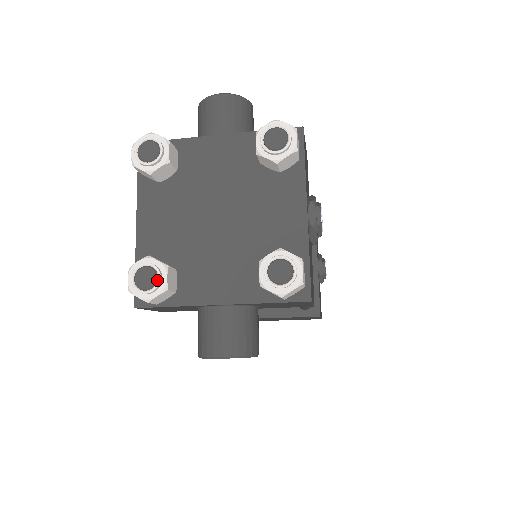
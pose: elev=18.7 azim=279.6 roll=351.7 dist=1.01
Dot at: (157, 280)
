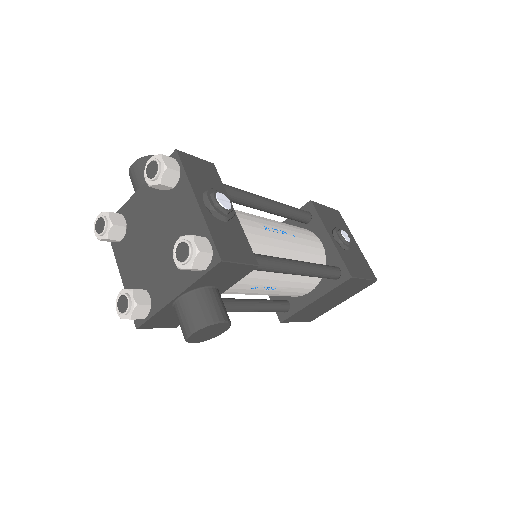
Dot at: (128, 301)
